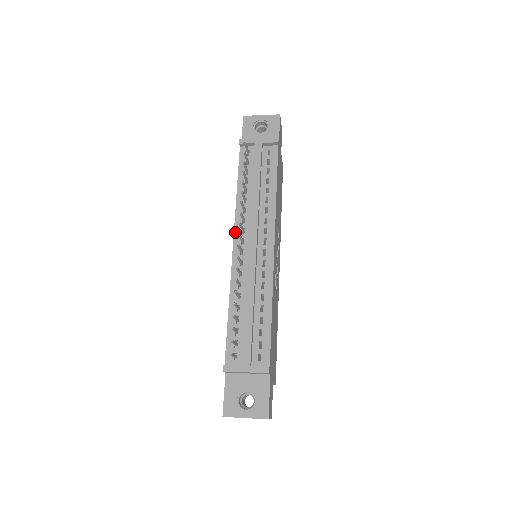
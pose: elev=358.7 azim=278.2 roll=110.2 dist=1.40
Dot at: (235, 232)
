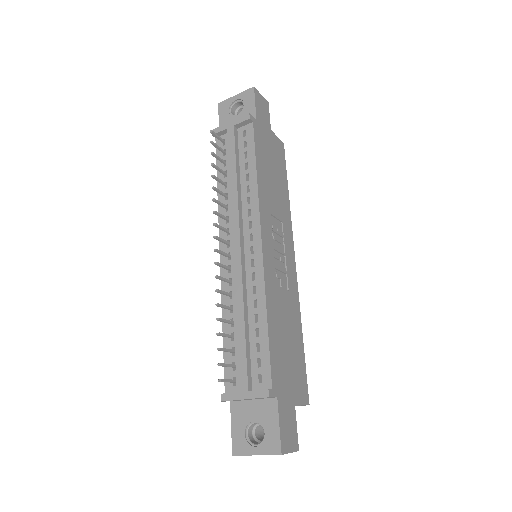
Dot at: (220, 235)
